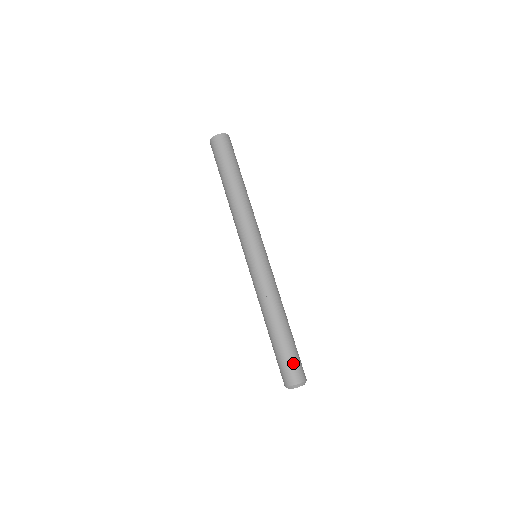
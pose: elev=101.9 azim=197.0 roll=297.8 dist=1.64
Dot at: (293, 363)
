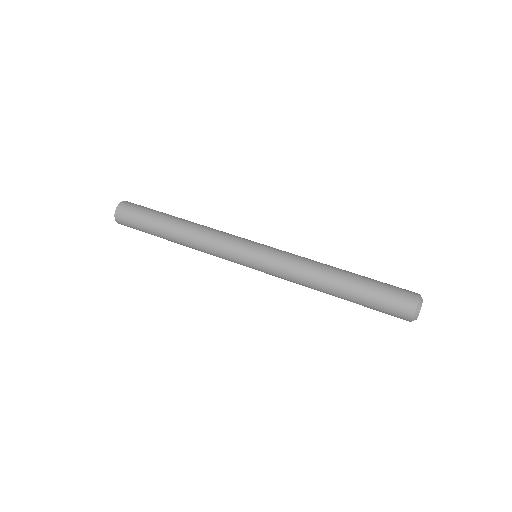
Dot at: (394, 287)
